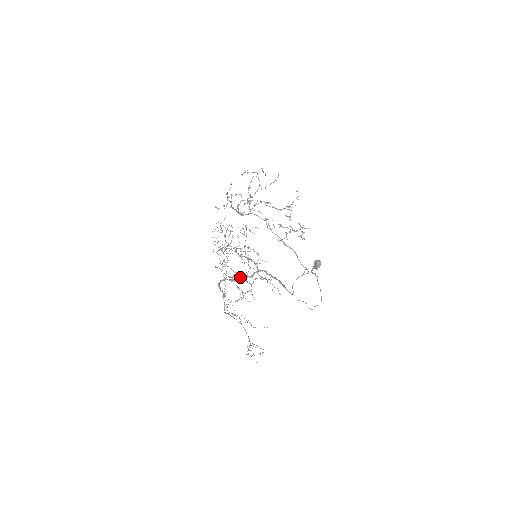
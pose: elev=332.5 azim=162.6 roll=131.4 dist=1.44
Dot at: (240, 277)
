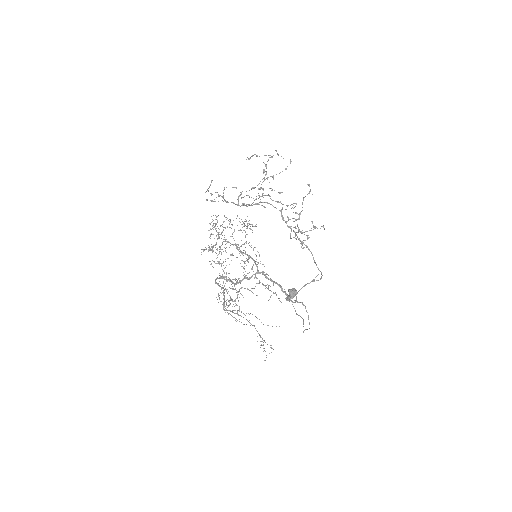
Dot at: occluded
